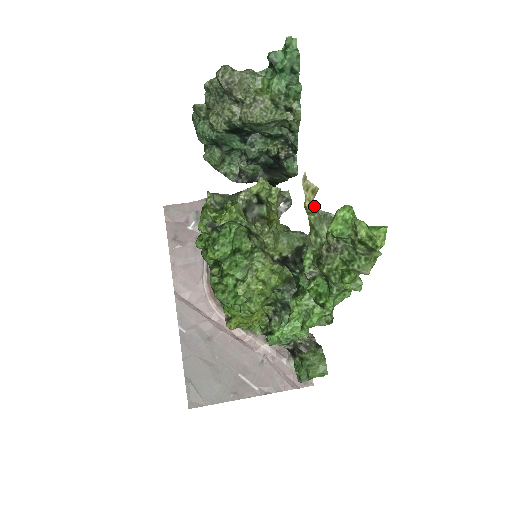
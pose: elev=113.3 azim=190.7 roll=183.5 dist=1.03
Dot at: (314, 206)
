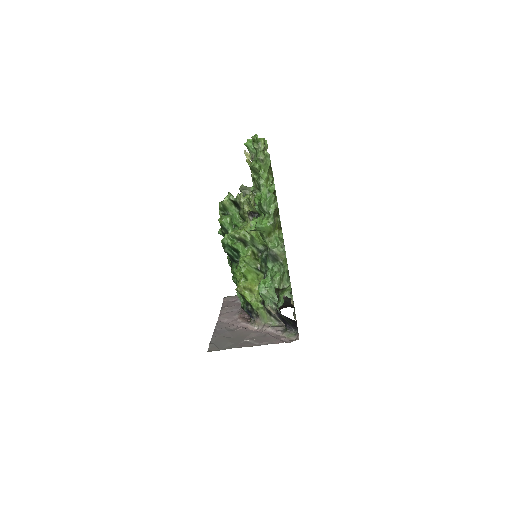
Dot at: (251, 162)
